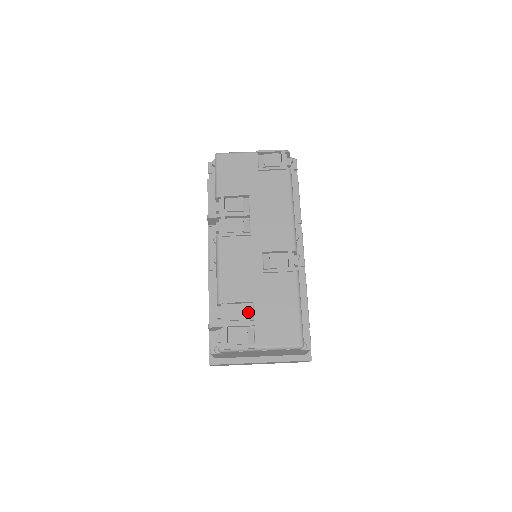
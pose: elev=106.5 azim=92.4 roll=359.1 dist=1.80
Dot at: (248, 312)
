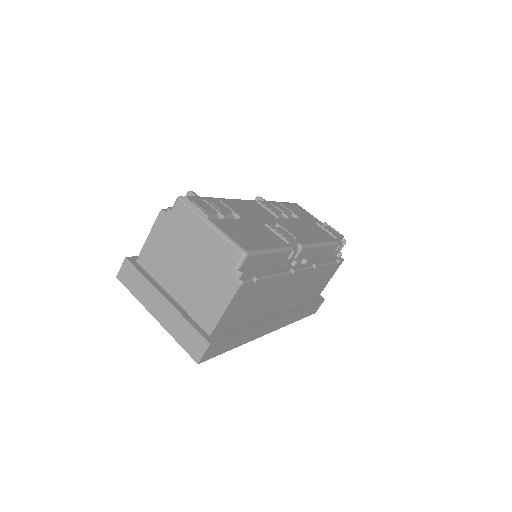
Dot at: (228, 215)
